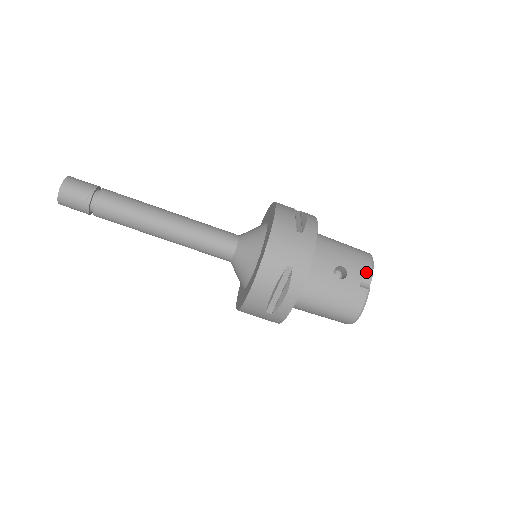
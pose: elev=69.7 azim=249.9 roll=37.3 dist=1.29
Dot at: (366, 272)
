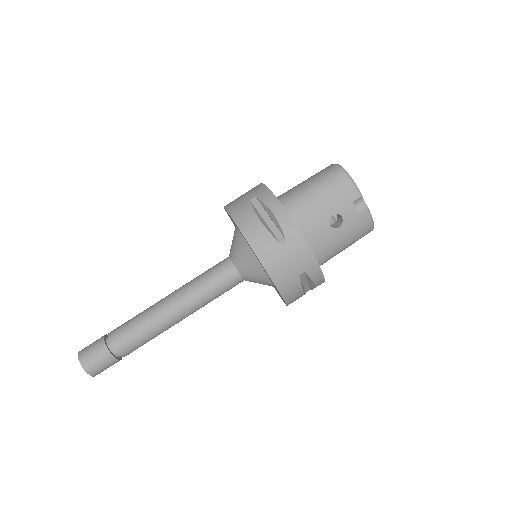
Dot at: (354, 197)
